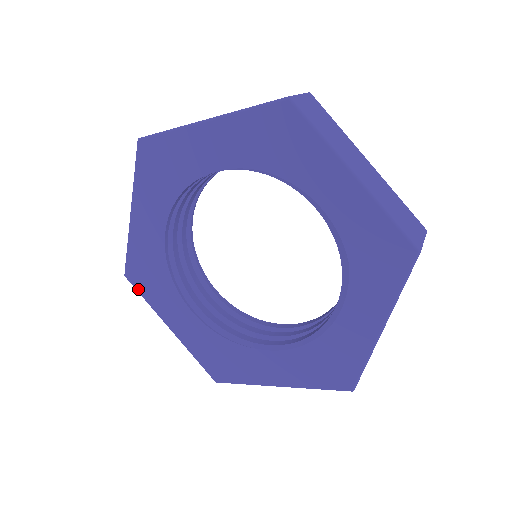
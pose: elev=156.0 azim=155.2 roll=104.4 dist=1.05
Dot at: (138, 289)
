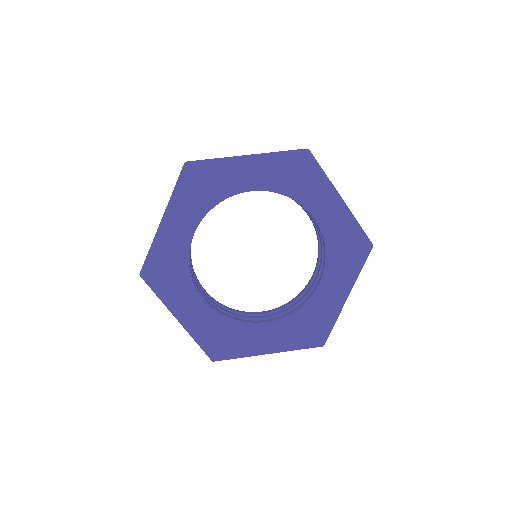
Dot at: (152, 286)
